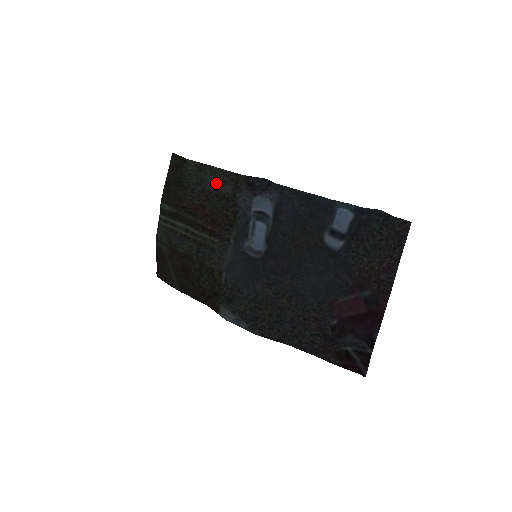
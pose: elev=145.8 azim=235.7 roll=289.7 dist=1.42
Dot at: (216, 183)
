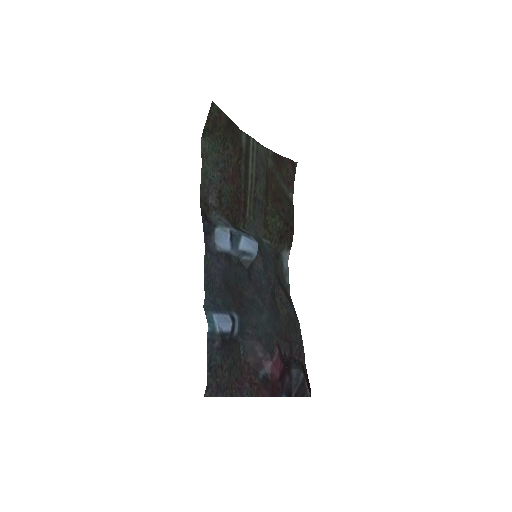
Dot at: (211, 183)
